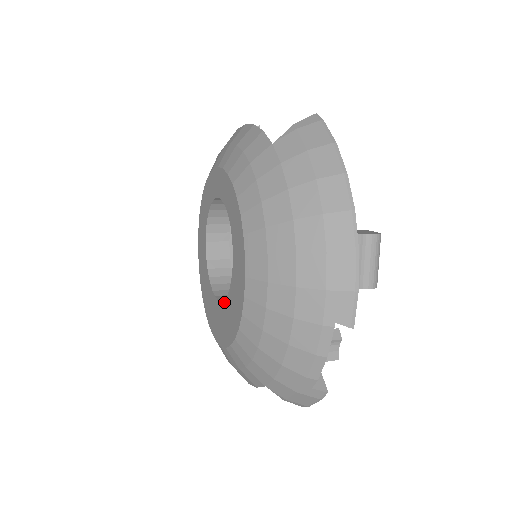
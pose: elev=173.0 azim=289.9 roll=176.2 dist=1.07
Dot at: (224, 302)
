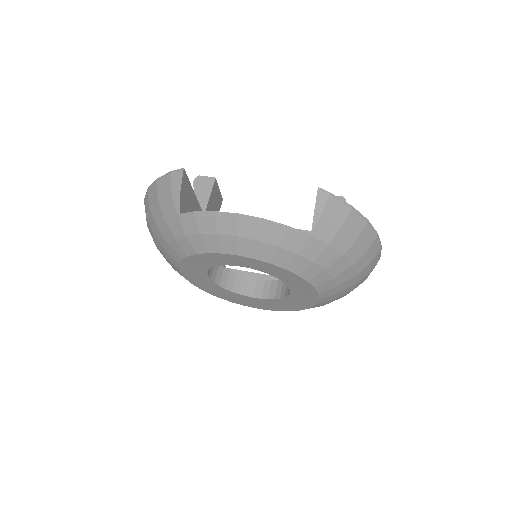
Dot at: (272, 300)
